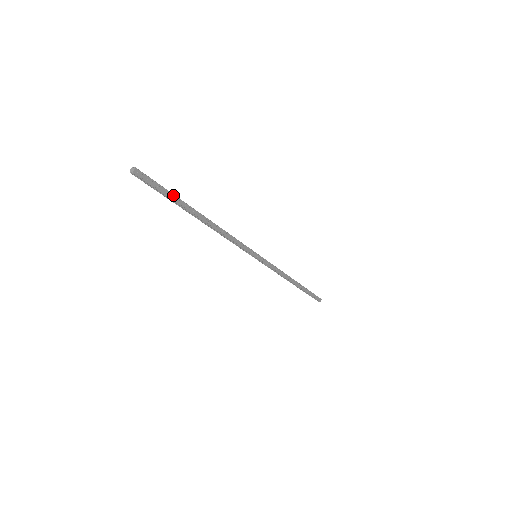
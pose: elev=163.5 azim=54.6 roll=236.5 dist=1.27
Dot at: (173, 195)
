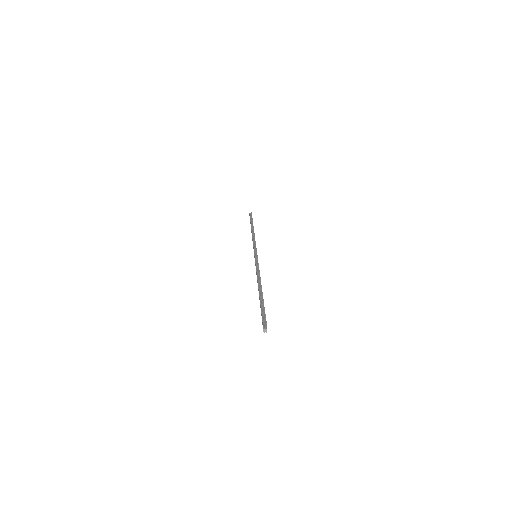
Dot at: (264, 307)
